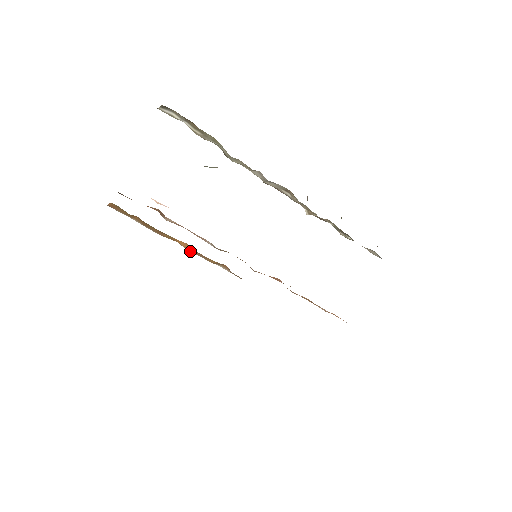
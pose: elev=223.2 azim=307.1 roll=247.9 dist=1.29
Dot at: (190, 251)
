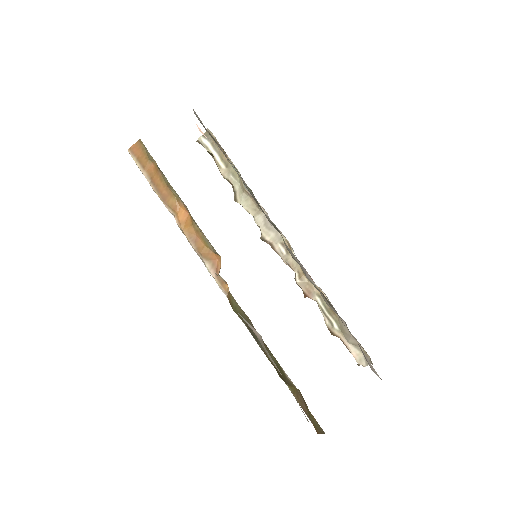
Dot at: (184, 231)
